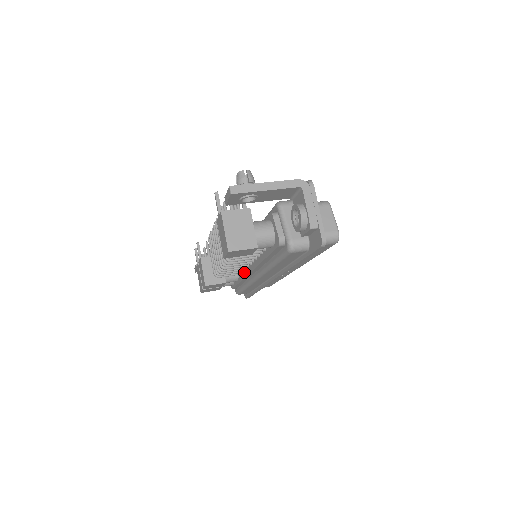
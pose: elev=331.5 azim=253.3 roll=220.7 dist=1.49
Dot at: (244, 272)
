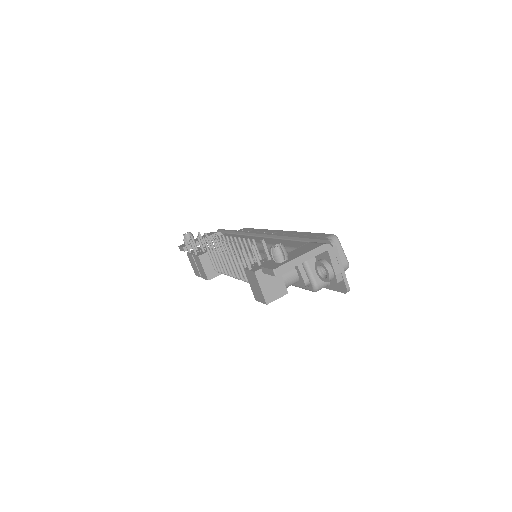
Dot at: occluded
